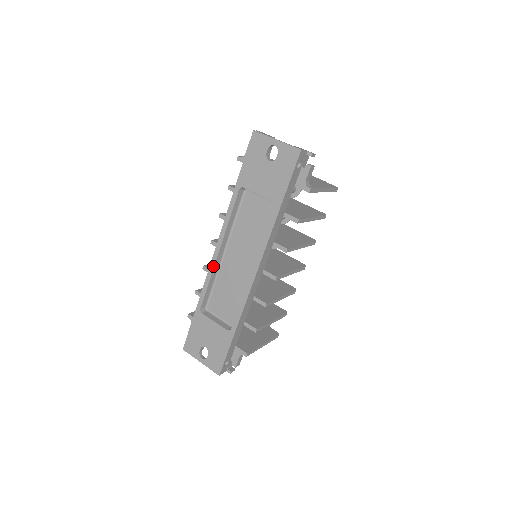
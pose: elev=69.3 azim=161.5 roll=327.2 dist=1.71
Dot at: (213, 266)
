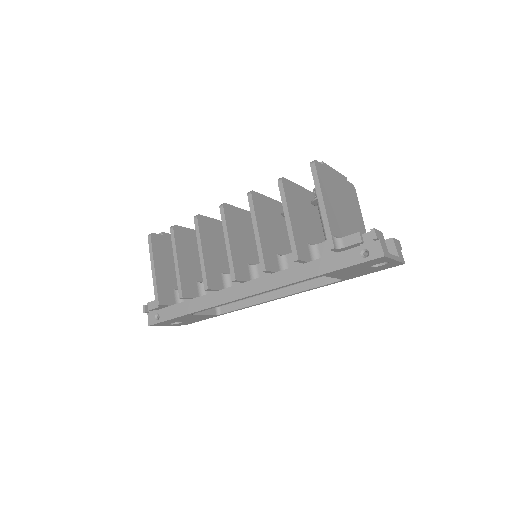
Dot at: occluded
